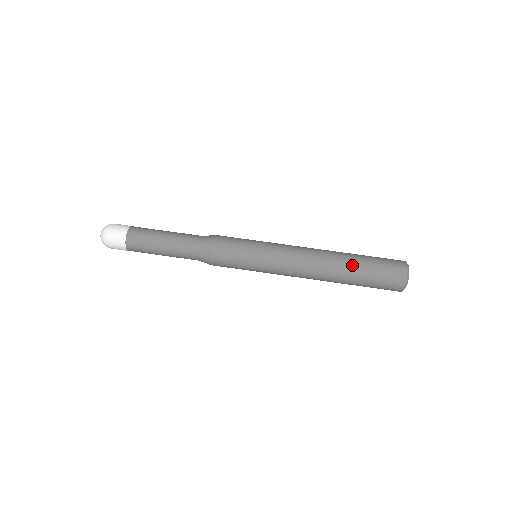
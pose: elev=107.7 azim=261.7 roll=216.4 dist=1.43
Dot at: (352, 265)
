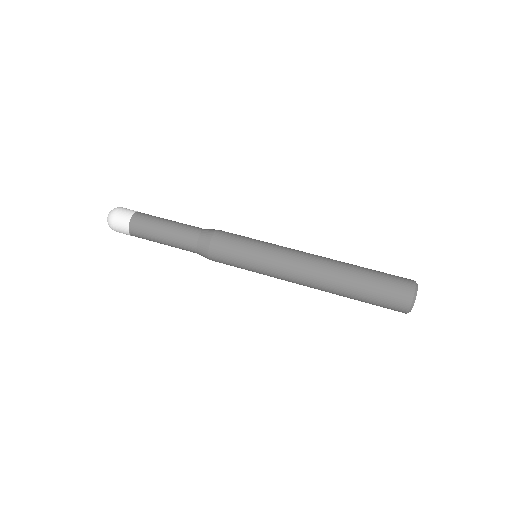
Dot at: (355, 273)
